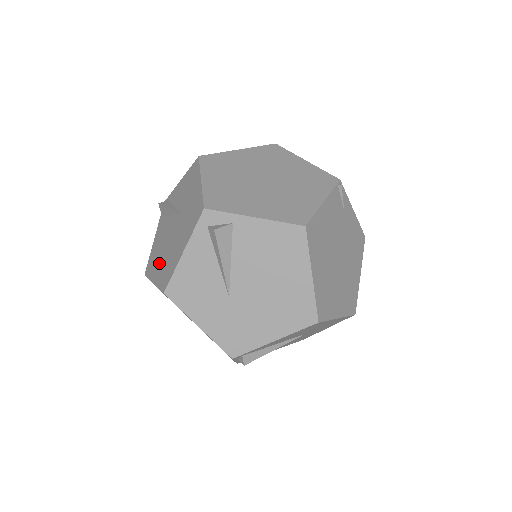
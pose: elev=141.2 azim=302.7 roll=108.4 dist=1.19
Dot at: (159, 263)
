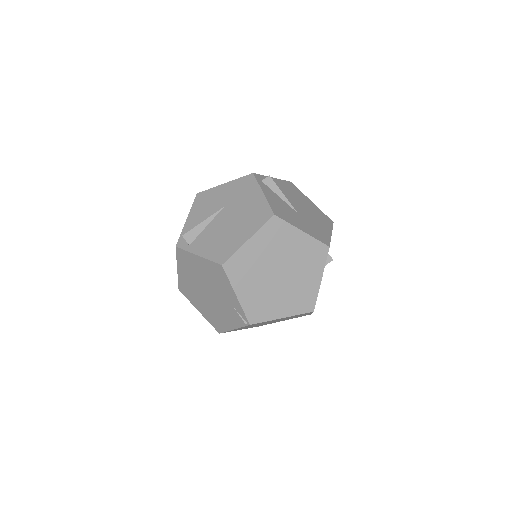
Dot at: (237, 233)
